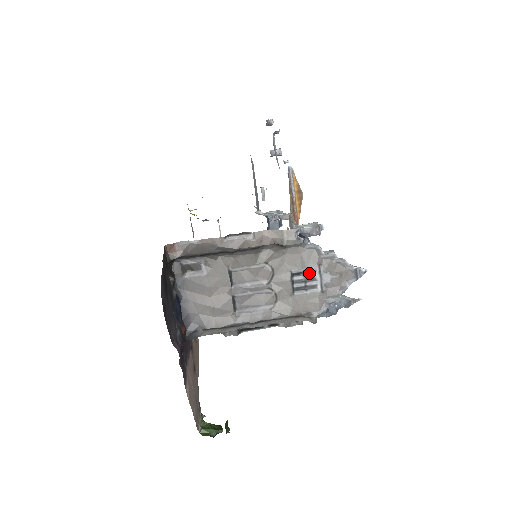
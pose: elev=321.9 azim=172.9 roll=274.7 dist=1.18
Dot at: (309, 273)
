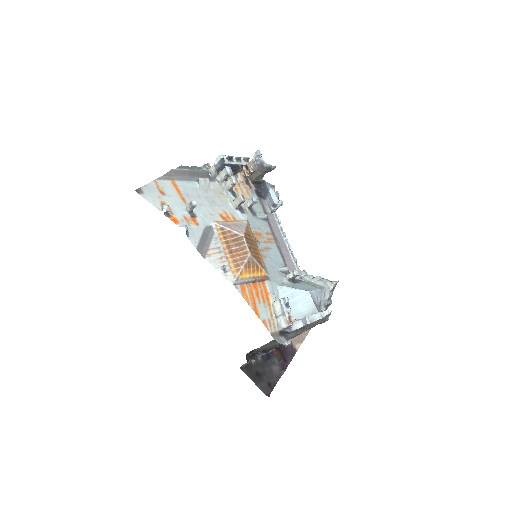
Dot at: (304, 326)
